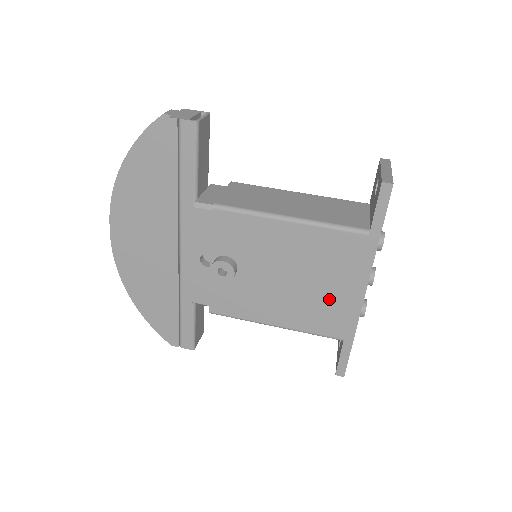
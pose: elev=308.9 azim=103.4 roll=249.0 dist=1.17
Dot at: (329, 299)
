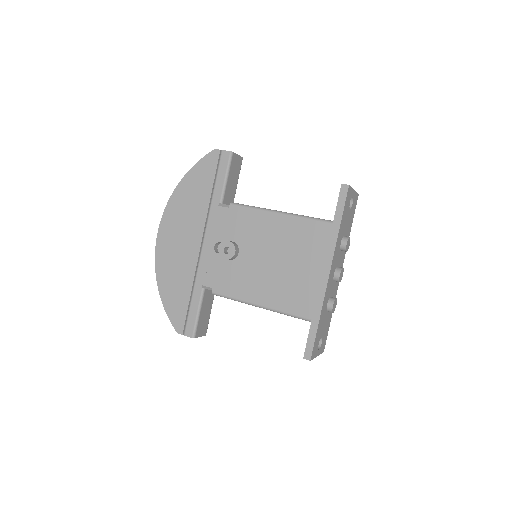
Dot at: (302, 279)
